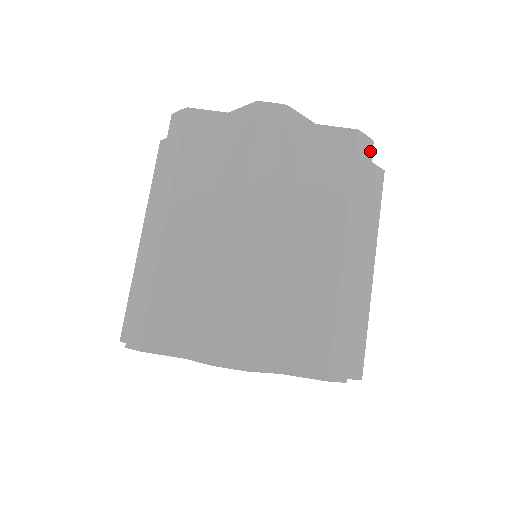
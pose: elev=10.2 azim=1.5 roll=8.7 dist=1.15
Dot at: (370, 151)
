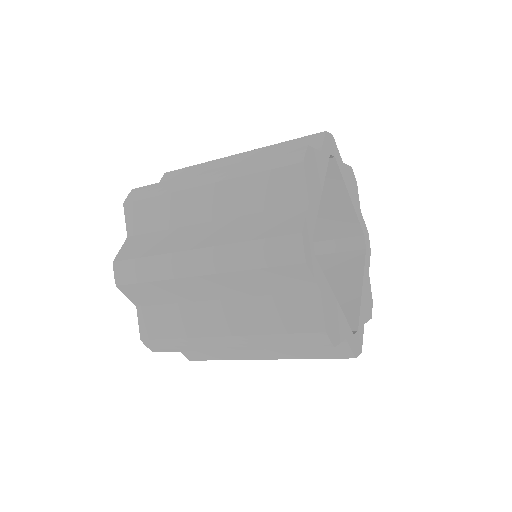
Dot at: occluded
